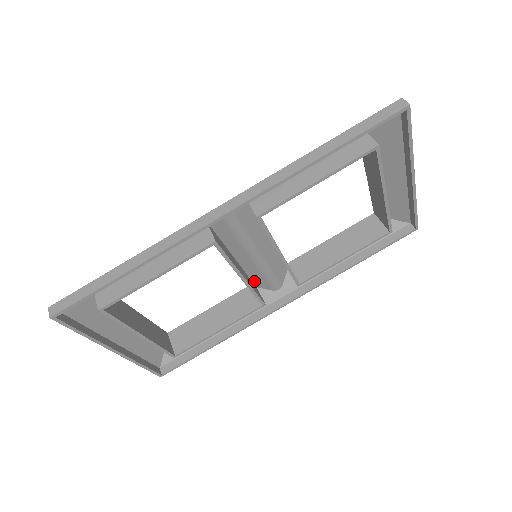
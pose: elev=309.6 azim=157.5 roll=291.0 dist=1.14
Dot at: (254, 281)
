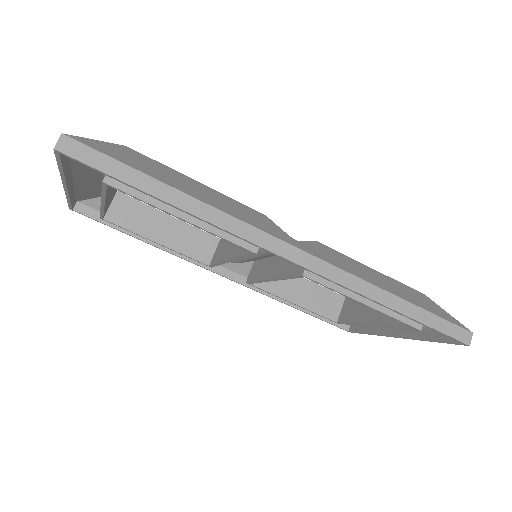
Dot at: occluded
